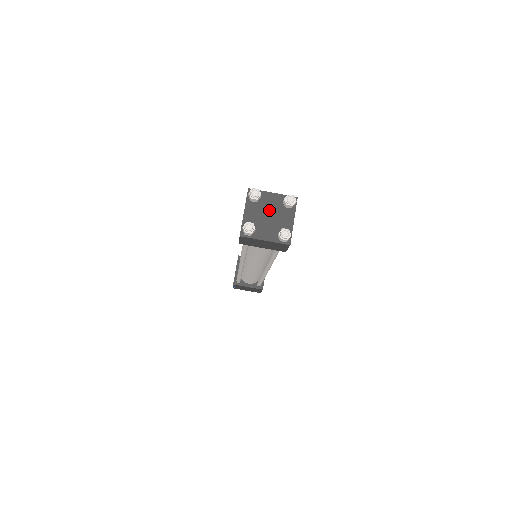
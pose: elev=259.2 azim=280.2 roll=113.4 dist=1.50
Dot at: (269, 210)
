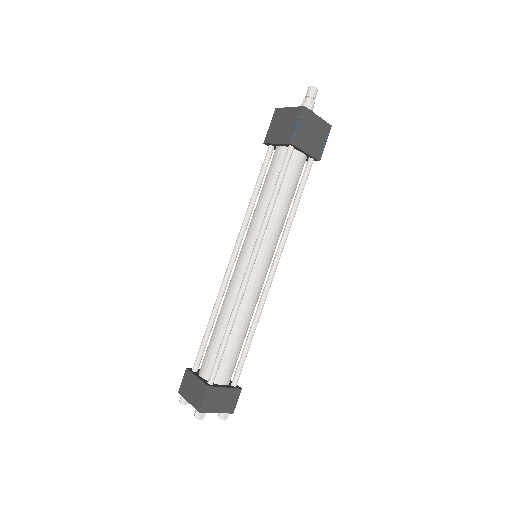
Dot at: occluded
